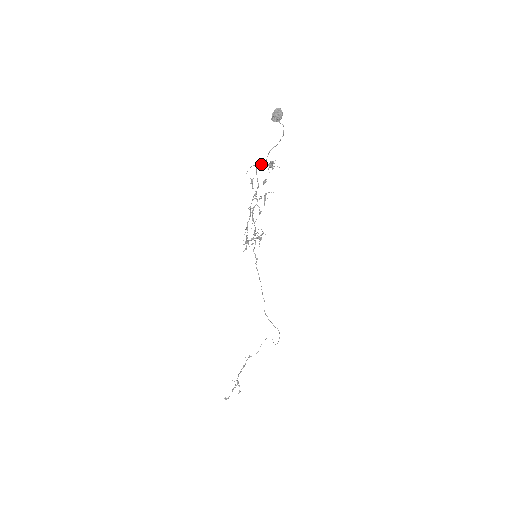
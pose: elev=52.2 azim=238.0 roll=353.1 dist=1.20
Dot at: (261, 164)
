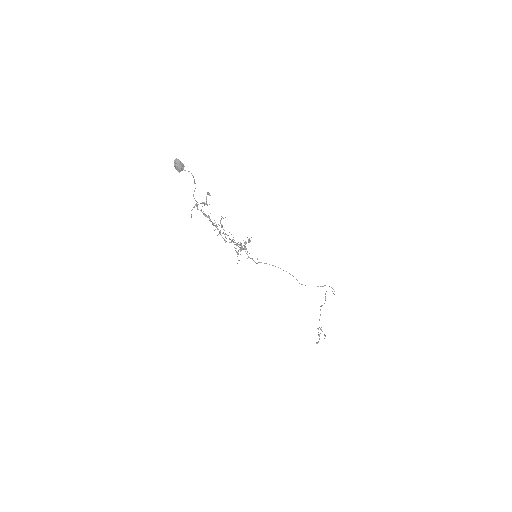
Dot at: (197, 204)
